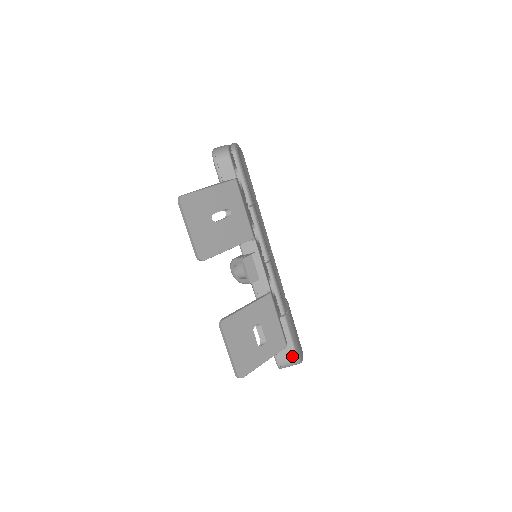
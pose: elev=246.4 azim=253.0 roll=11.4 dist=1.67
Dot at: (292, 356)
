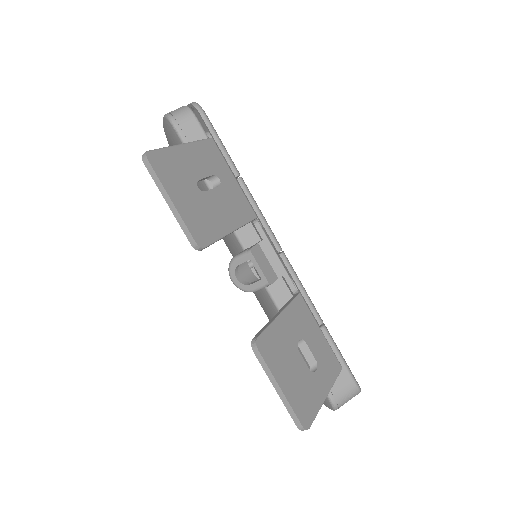
Dot at: (349, 383)
